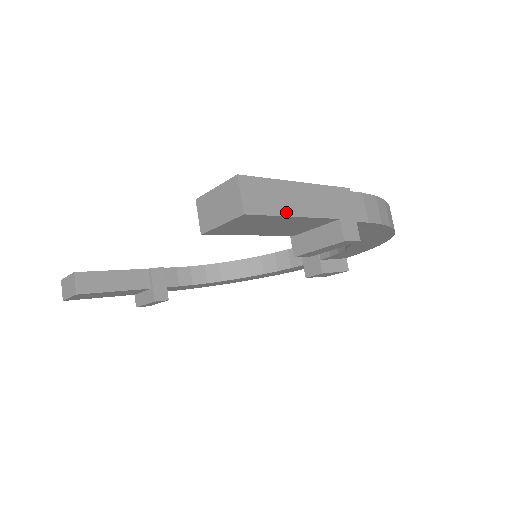
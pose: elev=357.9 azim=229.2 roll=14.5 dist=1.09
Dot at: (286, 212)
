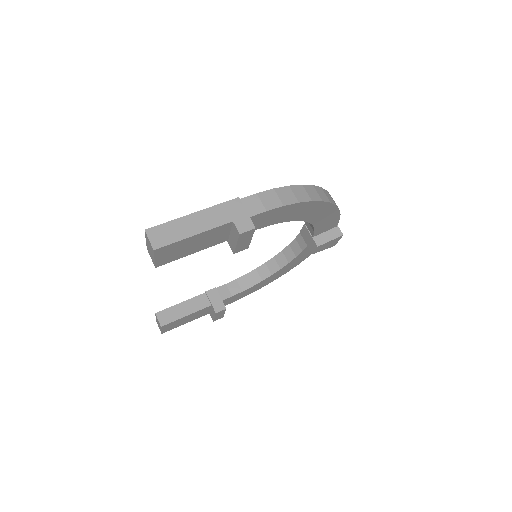
Dot at: (185, 236)
